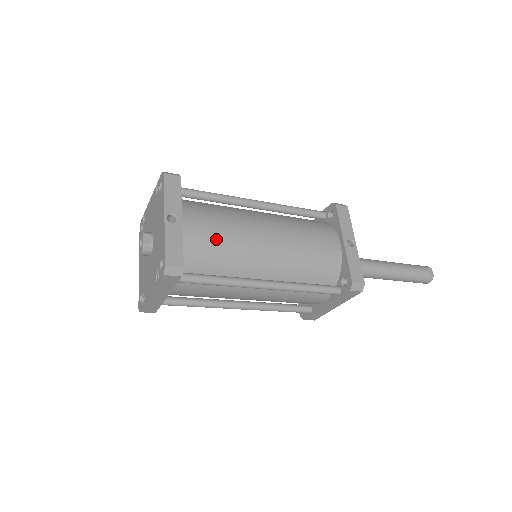
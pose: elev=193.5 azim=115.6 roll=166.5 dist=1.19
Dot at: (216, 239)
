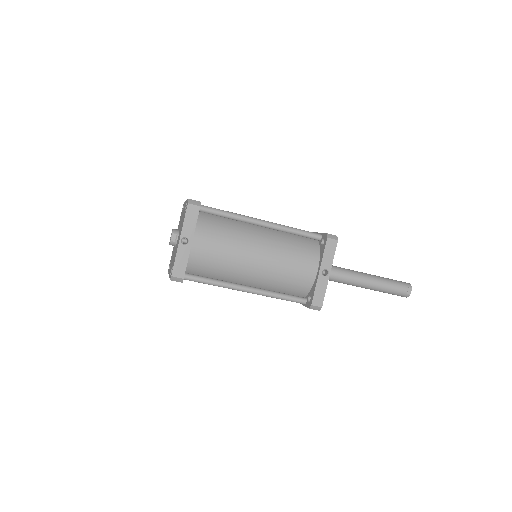
Dot at: (215, 257)
